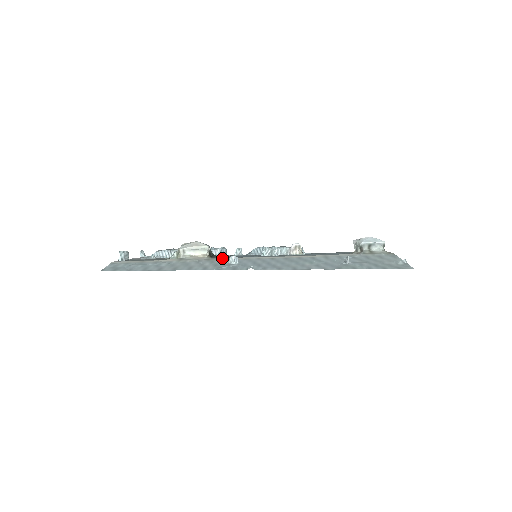
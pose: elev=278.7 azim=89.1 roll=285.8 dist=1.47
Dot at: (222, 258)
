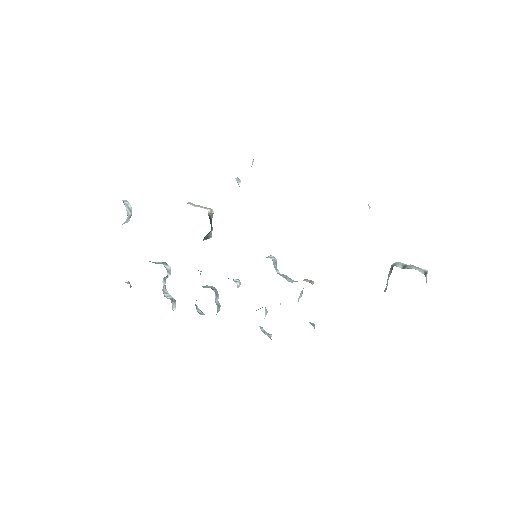
Dot at: occluded
